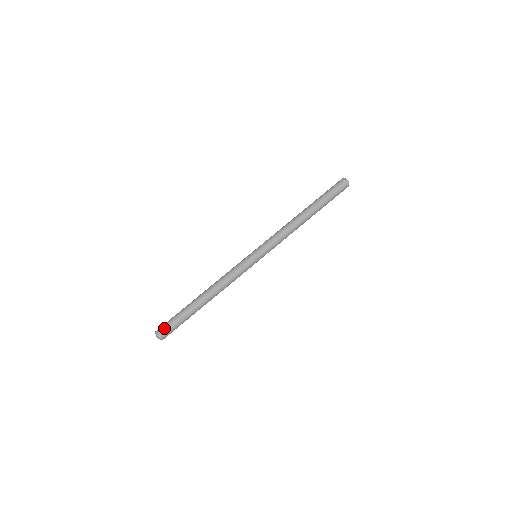
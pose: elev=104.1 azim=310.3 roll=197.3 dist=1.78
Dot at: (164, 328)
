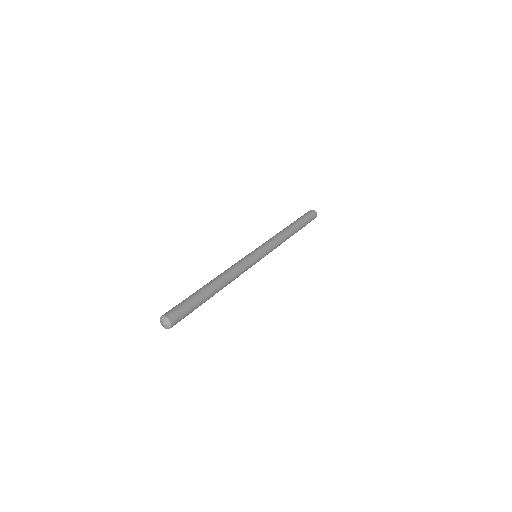
Dot at: (169, 310)
